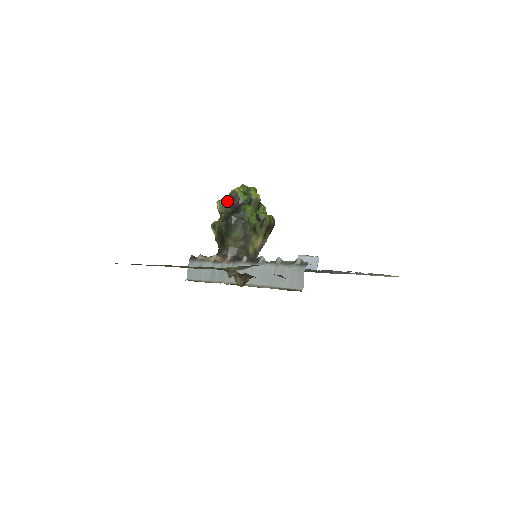
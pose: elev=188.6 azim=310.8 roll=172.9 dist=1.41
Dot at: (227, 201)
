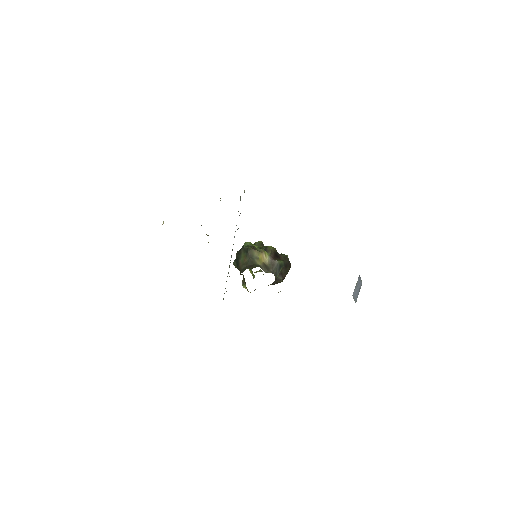
Dot at: occluded
